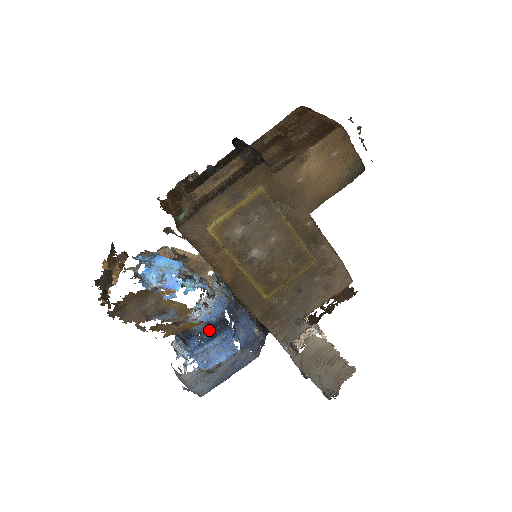
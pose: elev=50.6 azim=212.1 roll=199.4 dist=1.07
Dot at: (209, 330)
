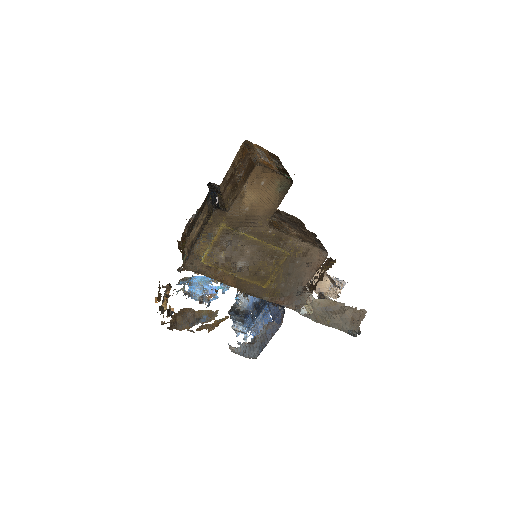
Dot at: (256, 309)
